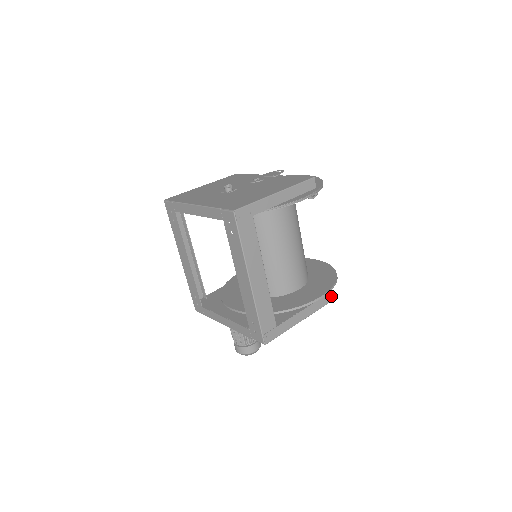
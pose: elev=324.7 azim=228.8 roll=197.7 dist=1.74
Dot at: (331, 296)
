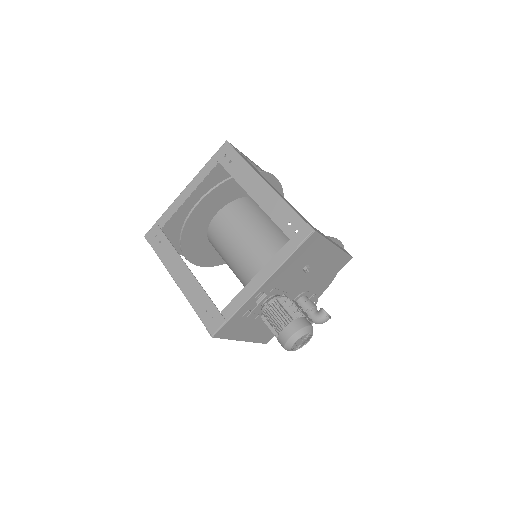
Dot at: (348, 253)
